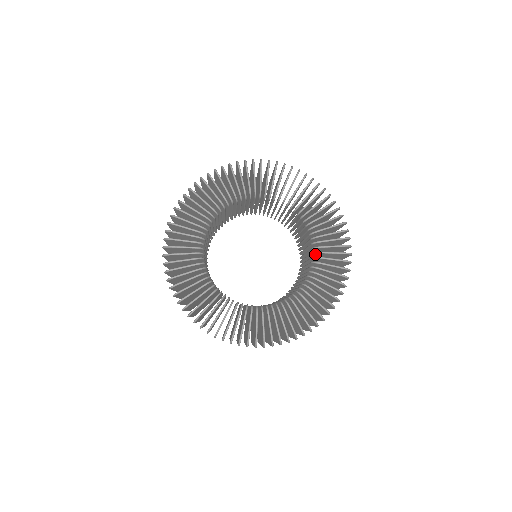
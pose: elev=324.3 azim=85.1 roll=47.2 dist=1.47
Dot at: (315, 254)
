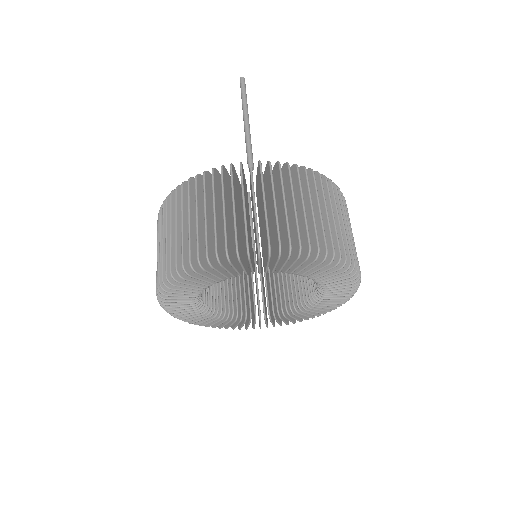
Dot at: occluded
